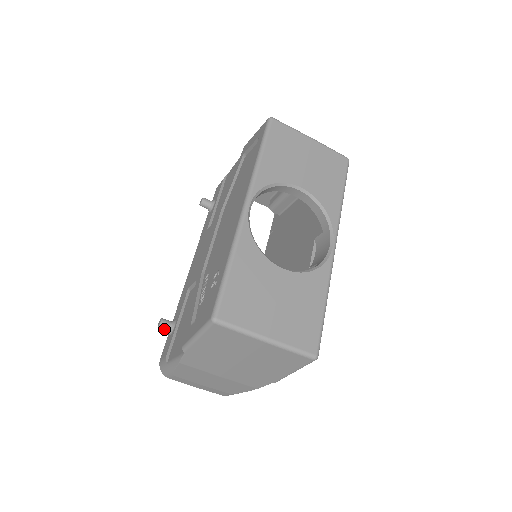
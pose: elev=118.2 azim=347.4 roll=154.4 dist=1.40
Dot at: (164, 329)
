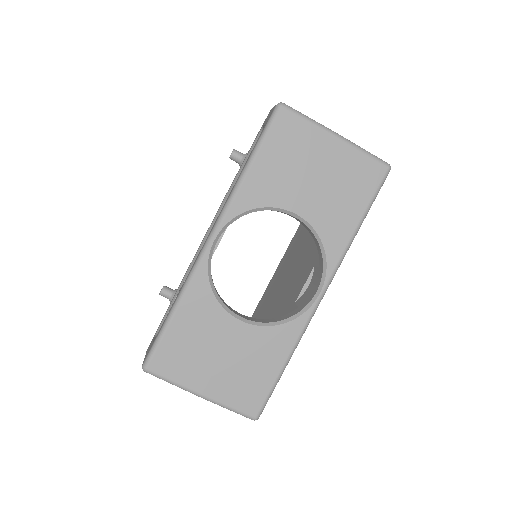
Dot at: (165, 297)
